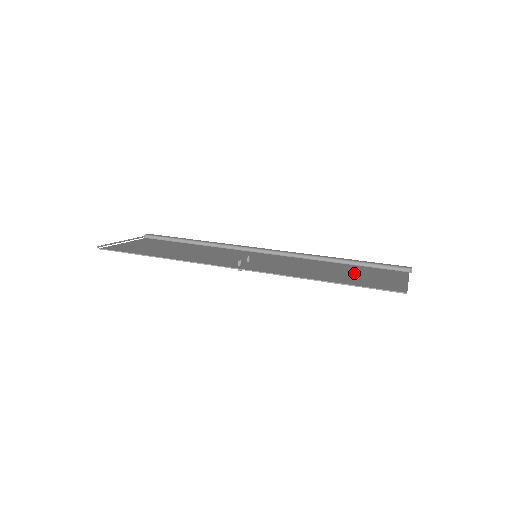
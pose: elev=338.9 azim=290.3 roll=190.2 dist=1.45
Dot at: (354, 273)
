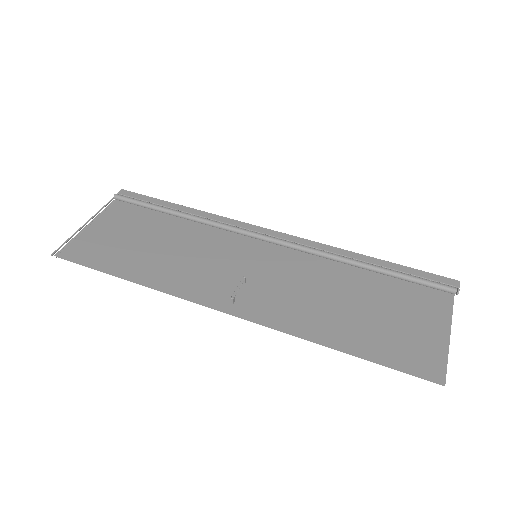
Dot at: (381, 311)
